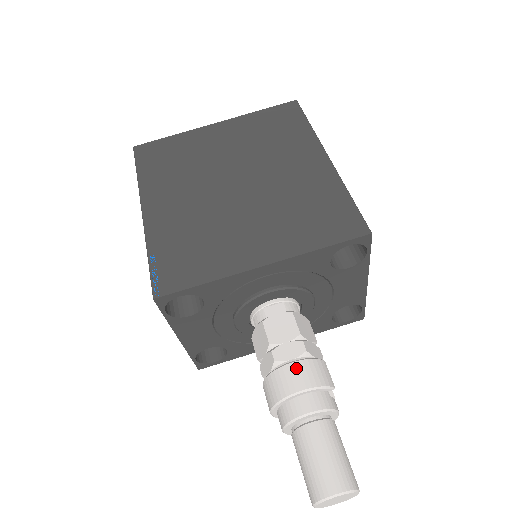
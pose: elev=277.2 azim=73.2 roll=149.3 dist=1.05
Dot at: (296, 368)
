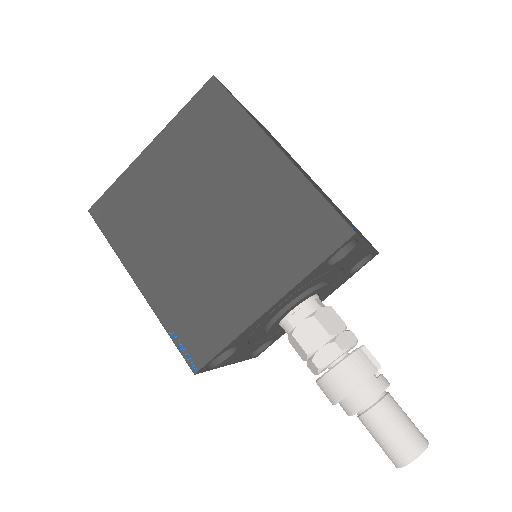
Dot at: (339, 372)
